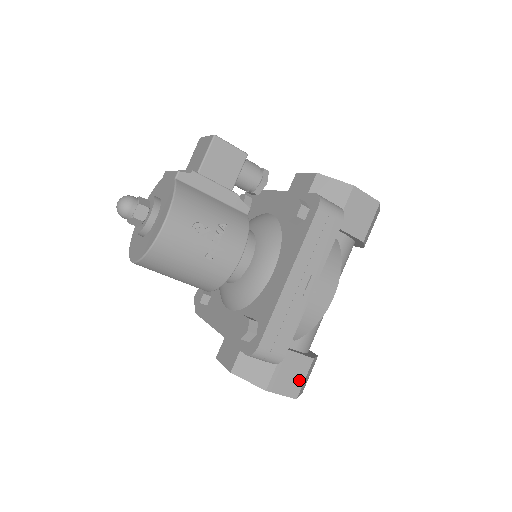
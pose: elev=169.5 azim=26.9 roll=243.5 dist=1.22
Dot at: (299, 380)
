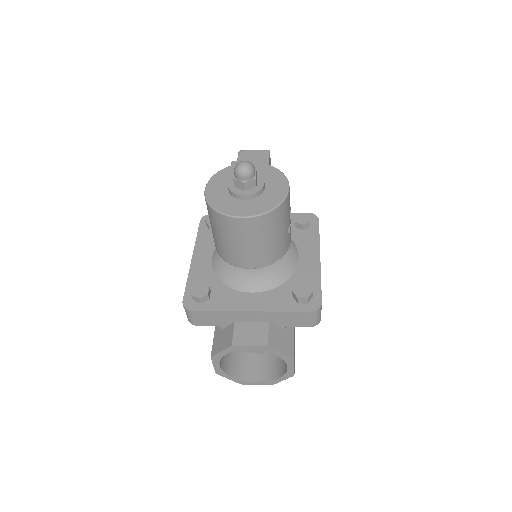
Dot at: (294, 358)
